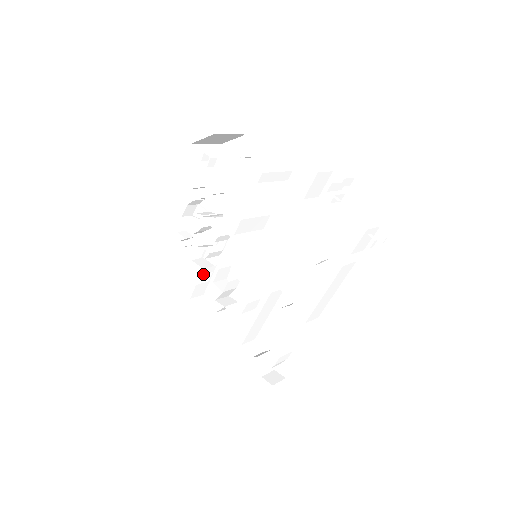
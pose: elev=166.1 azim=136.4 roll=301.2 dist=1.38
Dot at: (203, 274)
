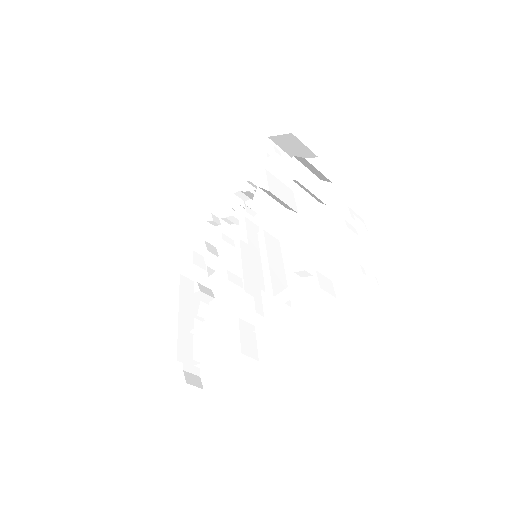
Dot at: (206, 262)
